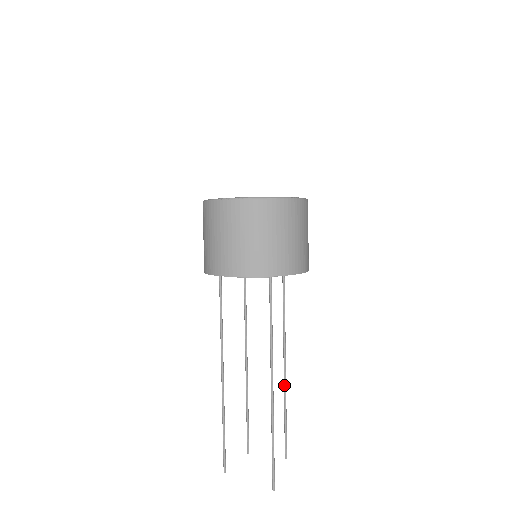
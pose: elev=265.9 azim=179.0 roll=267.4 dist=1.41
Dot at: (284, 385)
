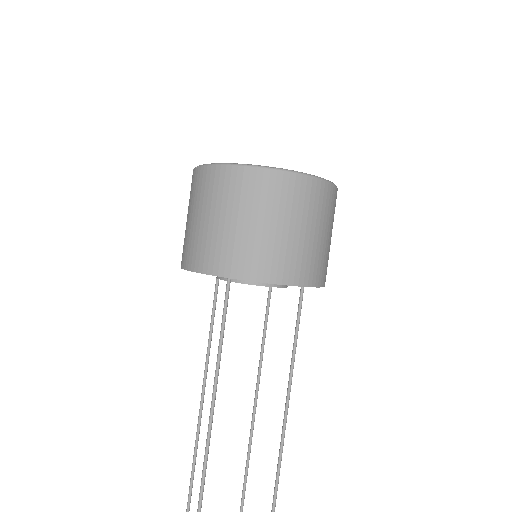
Dot at: occluded
